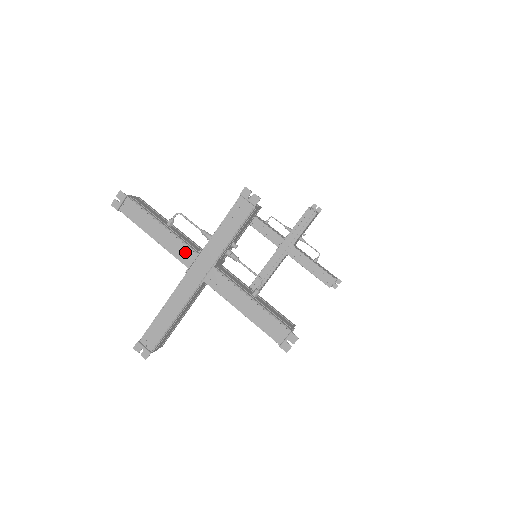
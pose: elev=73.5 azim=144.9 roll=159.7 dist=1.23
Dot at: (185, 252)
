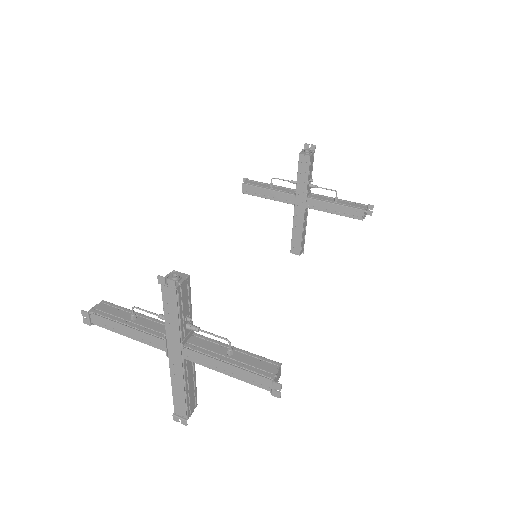
Dot at: (155, 341)
